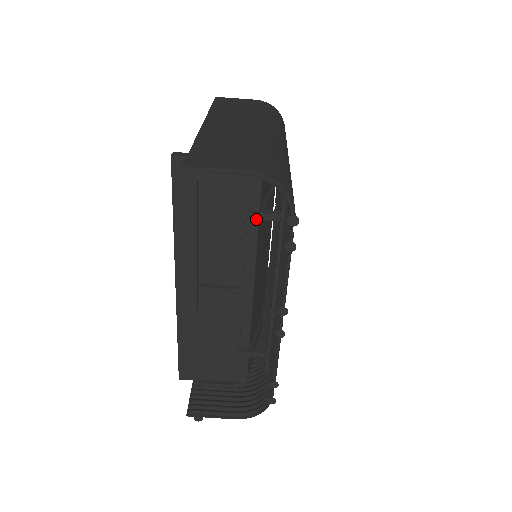
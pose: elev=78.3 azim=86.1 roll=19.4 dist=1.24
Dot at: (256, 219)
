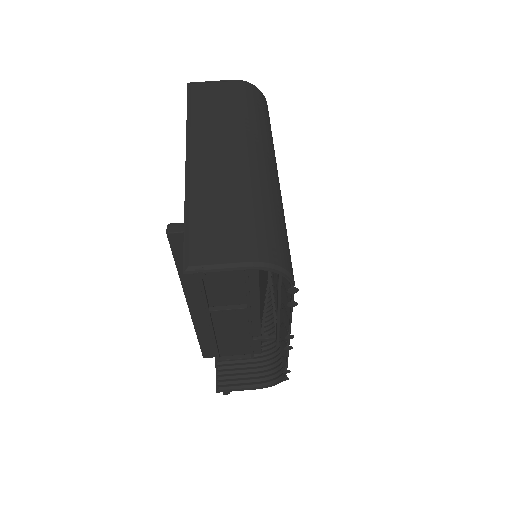
Dot at: occluded
